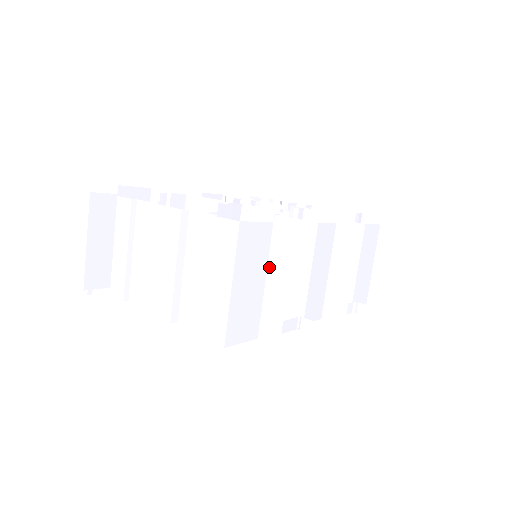
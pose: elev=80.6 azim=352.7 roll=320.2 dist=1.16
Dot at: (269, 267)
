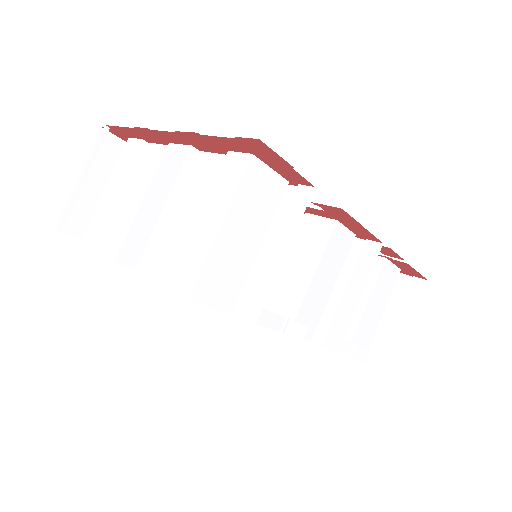
Dot at: (270, 234)
